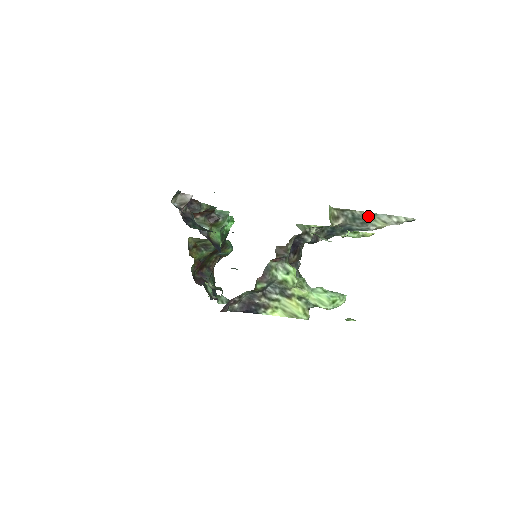
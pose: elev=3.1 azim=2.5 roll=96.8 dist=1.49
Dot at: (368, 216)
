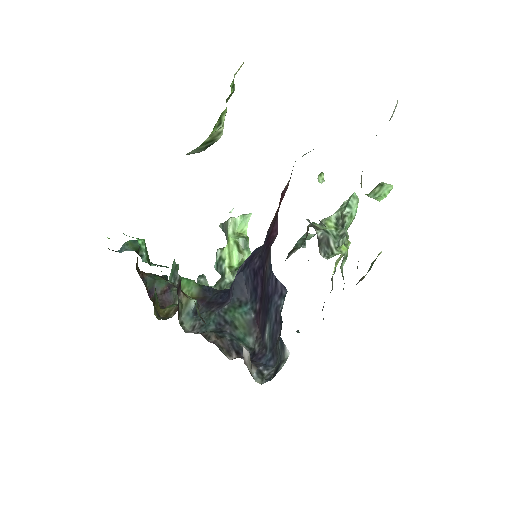
Dot at: occluded
